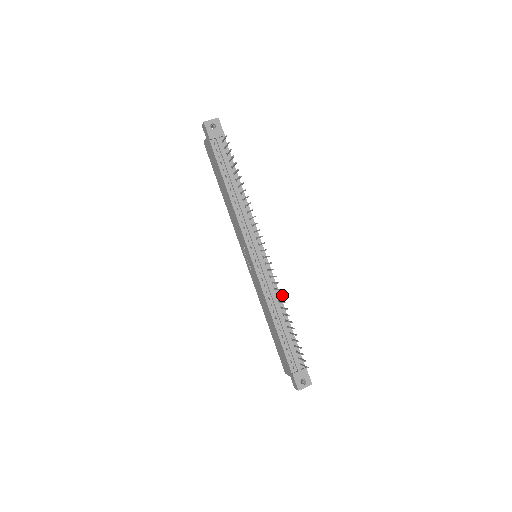
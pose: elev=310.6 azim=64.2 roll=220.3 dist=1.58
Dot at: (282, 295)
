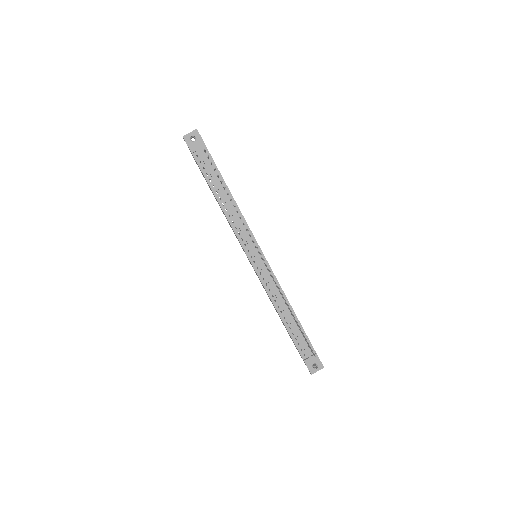
Dot at: (282, 294)
